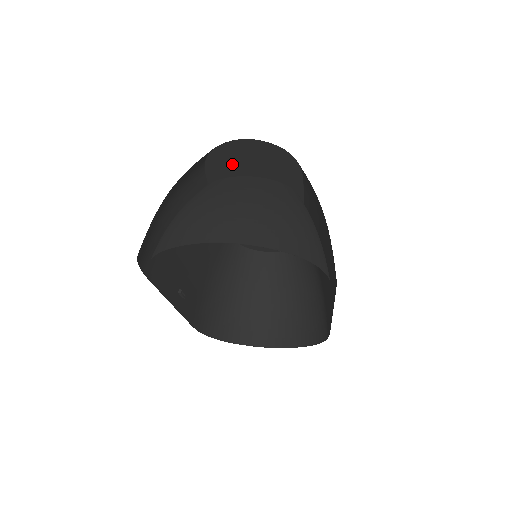
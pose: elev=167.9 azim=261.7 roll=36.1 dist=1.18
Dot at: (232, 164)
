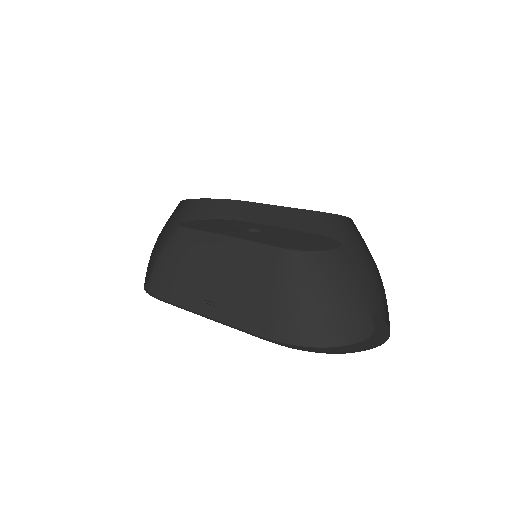
Dot at: occluded
